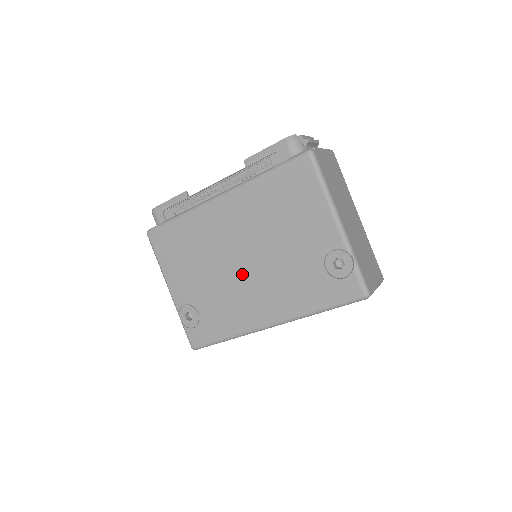
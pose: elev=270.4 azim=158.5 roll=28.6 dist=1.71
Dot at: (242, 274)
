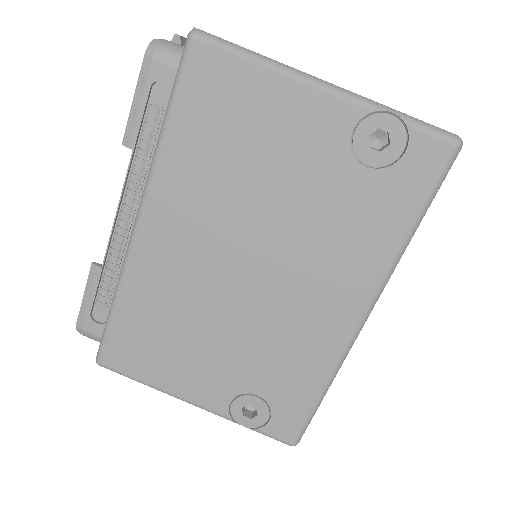
Dot at: (264, 290)
